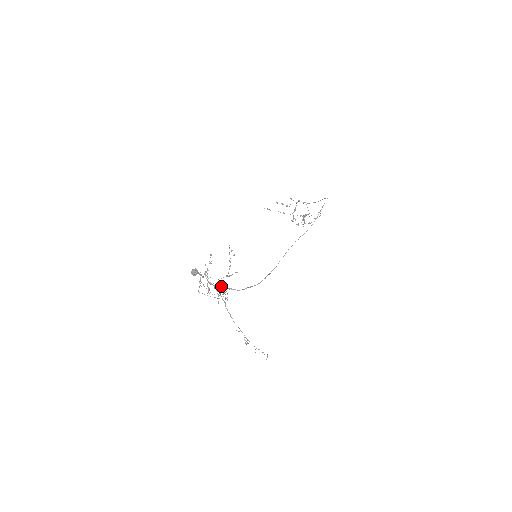
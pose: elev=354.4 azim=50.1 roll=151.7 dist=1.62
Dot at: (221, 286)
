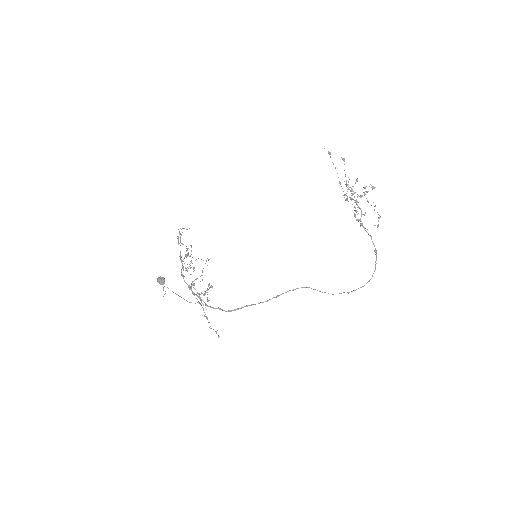
Dot at: (191, 290)
